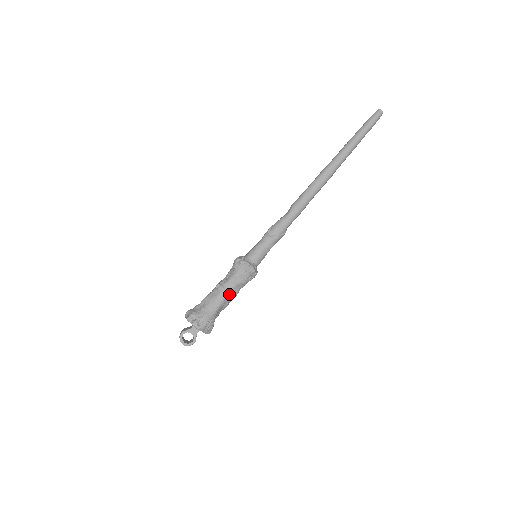
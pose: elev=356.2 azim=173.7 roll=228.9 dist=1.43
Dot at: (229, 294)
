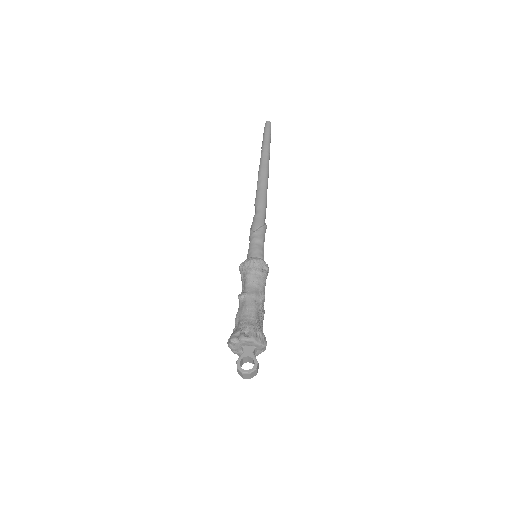
Dot at: (255, 294)
